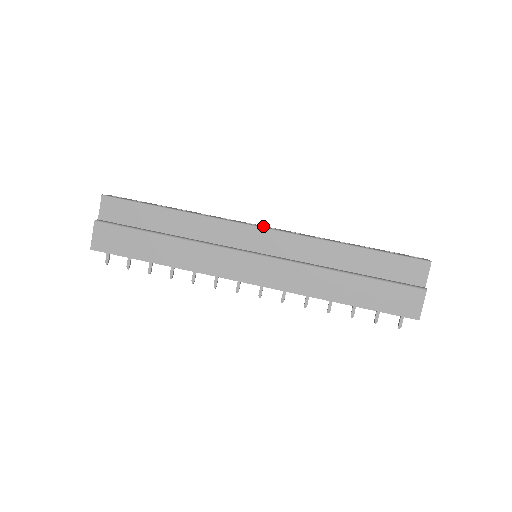
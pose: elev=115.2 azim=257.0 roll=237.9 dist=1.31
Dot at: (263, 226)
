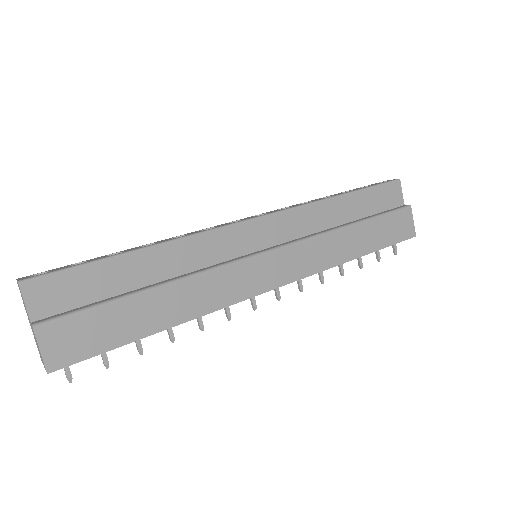
Dot at: (249, 217)
